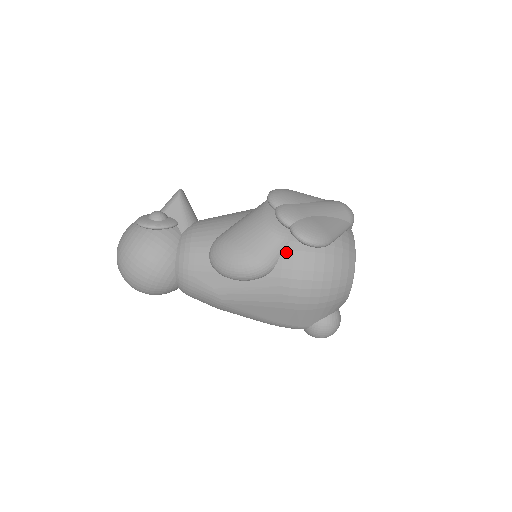
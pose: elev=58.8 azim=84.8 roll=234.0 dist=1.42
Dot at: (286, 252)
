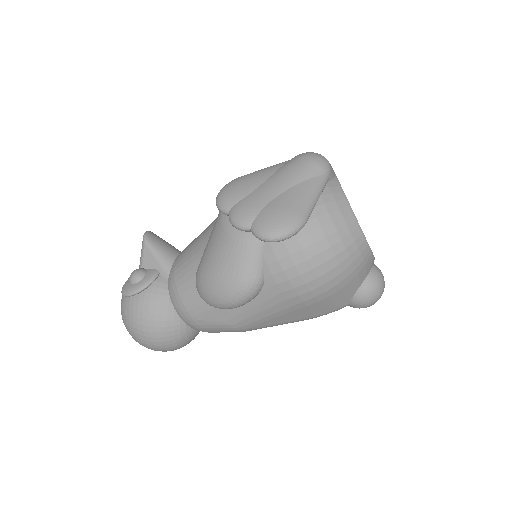
Dot at: (266, 255)
